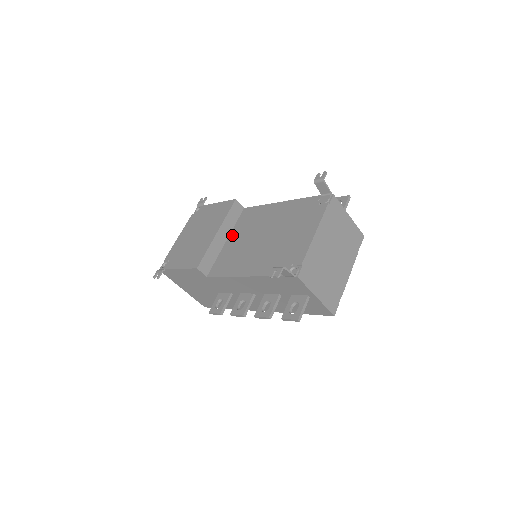
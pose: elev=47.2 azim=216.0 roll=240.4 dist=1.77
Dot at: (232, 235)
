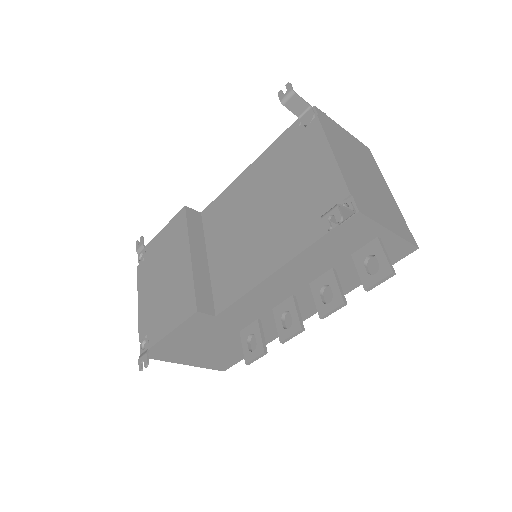
Dot at: (210, 248)
